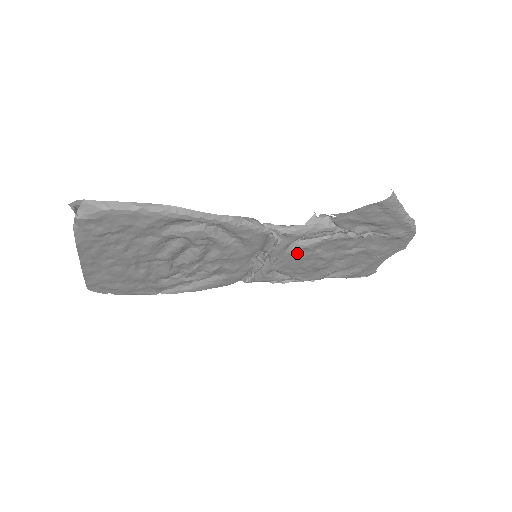
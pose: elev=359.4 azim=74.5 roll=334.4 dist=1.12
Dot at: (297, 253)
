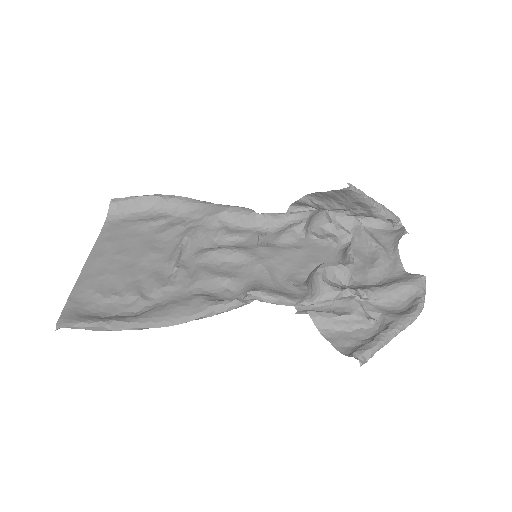
Dot at: (295, 272)
